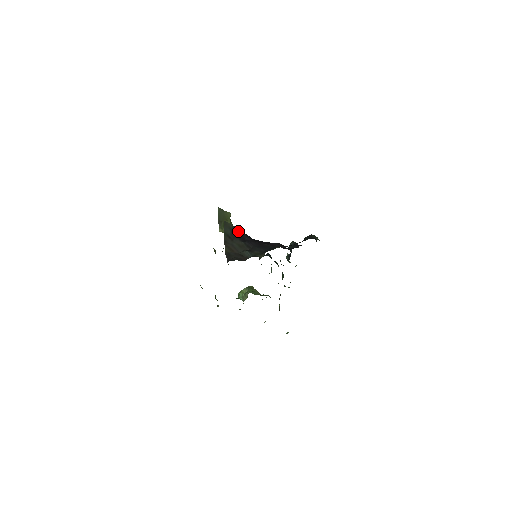
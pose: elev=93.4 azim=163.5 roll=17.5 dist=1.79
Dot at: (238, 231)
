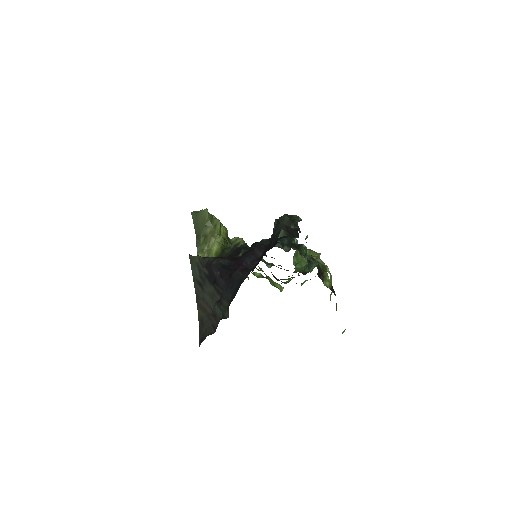
Dot at: (206, 263)
